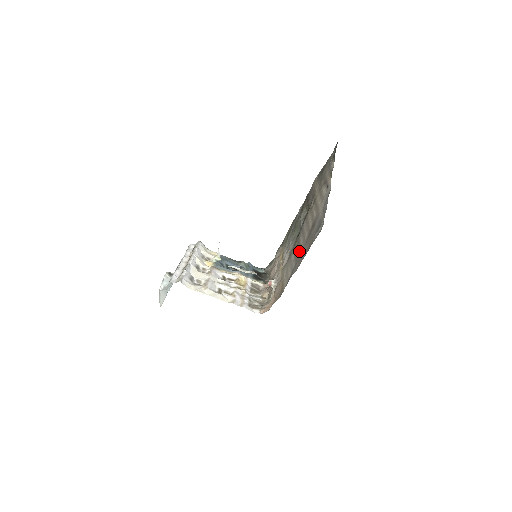
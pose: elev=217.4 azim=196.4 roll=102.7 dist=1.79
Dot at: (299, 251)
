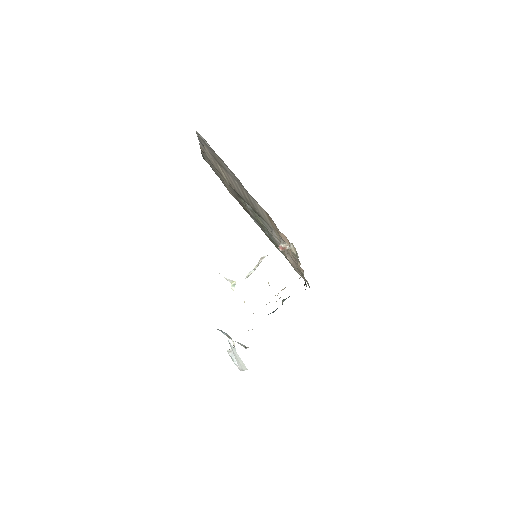
Dot at: (241, 188)
